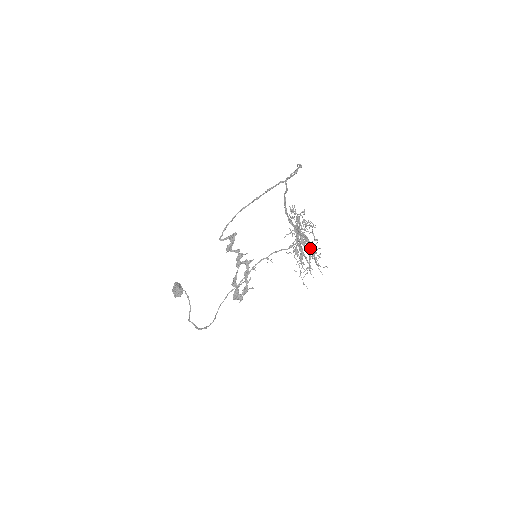
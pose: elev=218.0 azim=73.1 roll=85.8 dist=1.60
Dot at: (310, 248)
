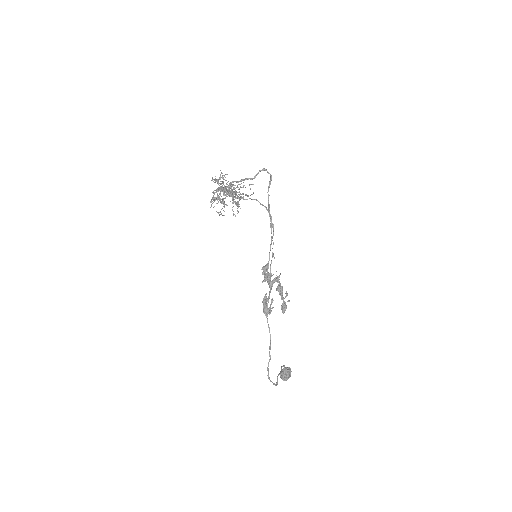
Dot at: (232, 192)
